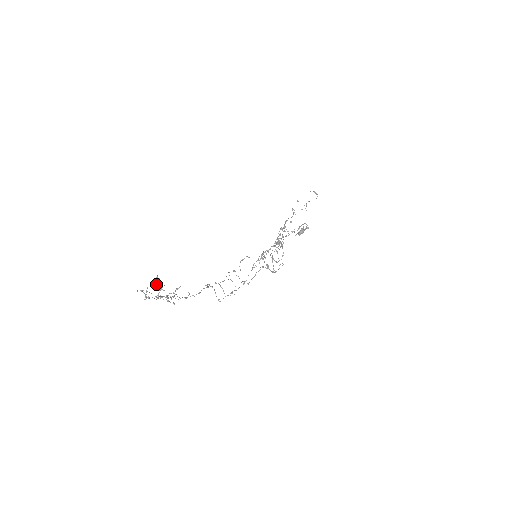
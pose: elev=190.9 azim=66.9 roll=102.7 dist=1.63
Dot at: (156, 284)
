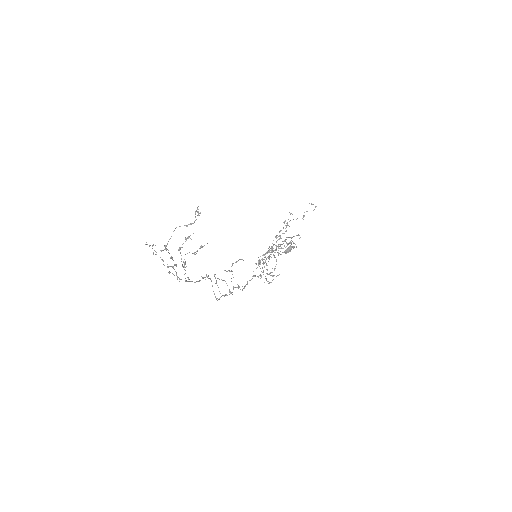
Dot at: (189, 224)
